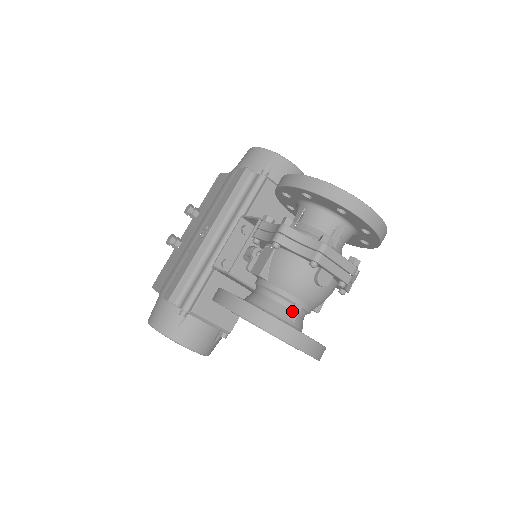
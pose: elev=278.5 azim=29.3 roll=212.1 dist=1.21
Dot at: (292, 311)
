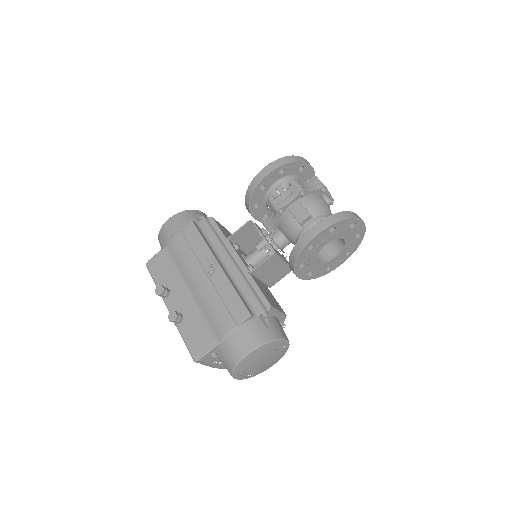
Dot at: occluded
